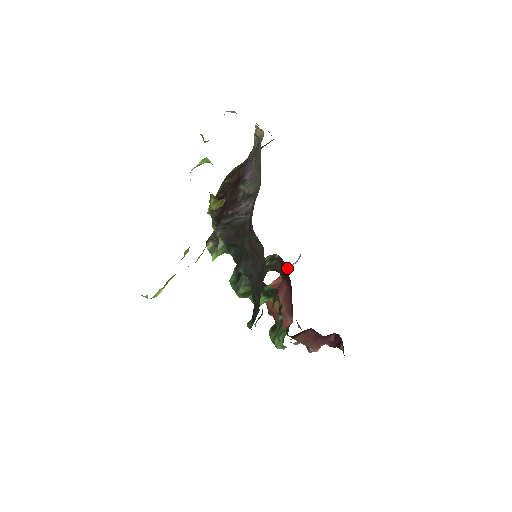
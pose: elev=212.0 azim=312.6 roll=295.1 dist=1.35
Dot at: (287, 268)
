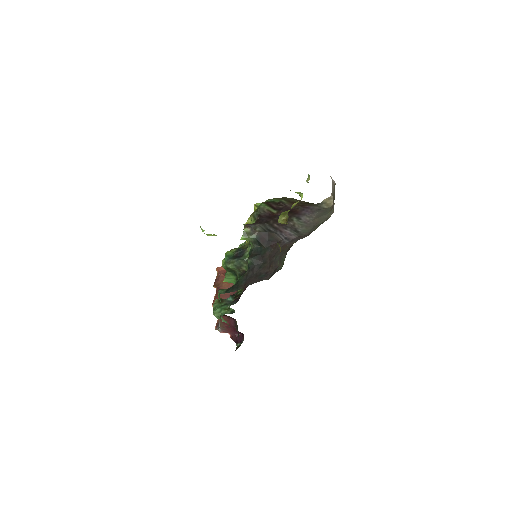
Dot at: occluded
